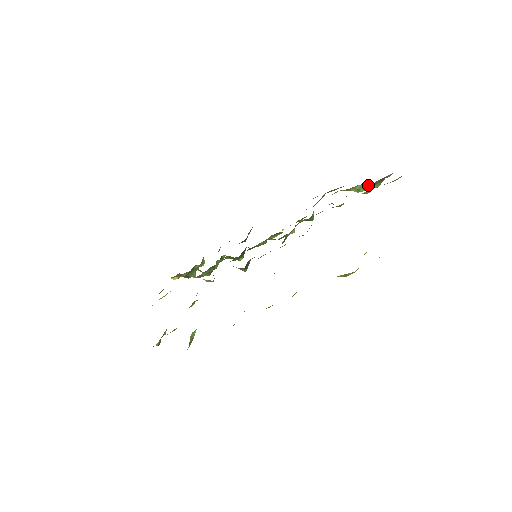
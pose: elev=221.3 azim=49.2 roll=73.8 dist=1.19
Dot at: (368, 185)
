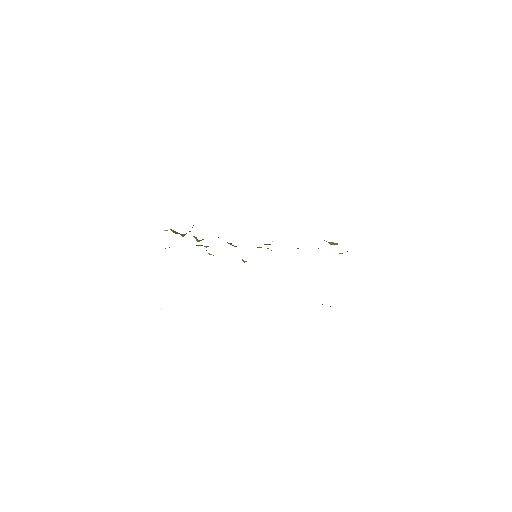
Dot at: occluded
